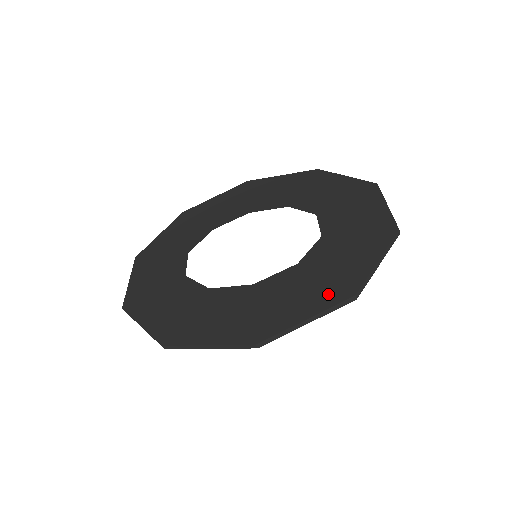
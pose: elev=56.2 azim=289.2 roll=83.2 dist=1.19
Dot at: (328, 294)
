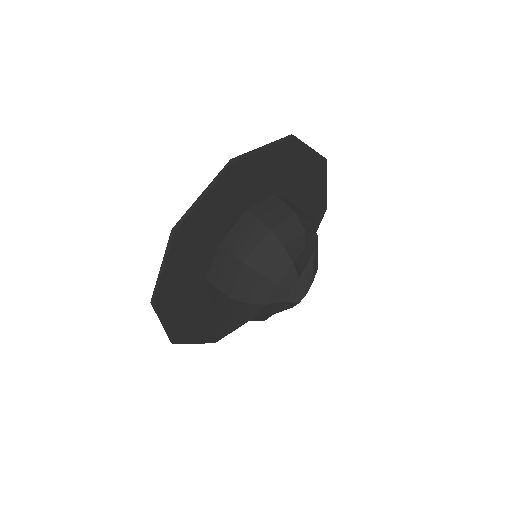
Dot at: occluded
